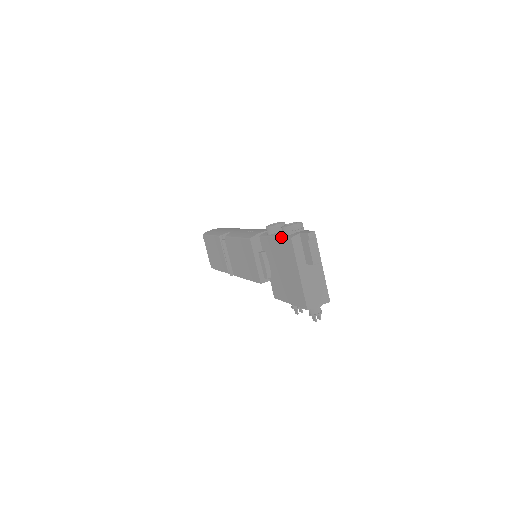
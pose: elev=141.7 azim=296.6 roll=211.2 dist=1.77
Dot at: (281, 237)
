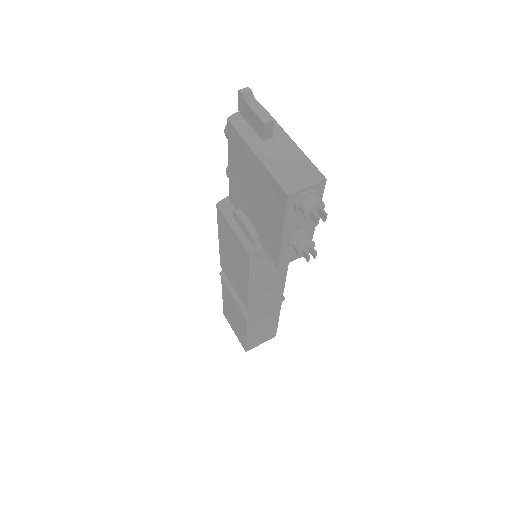
Dot at: occluded
